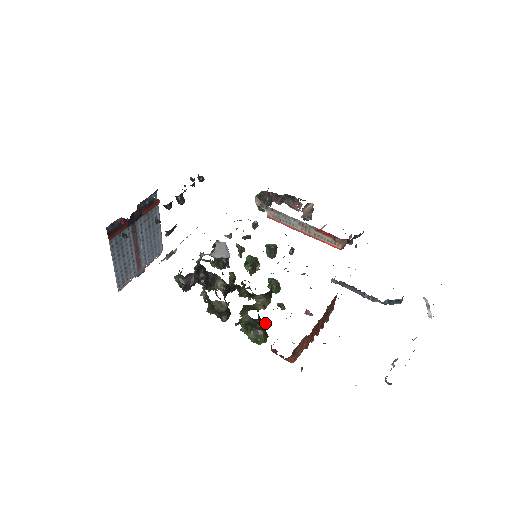
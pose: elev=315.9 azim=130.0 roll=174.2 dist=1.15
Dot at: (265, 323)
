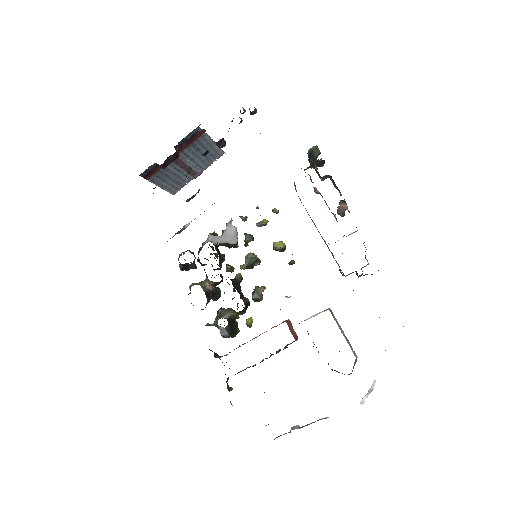
Dot at: (228, 334)
